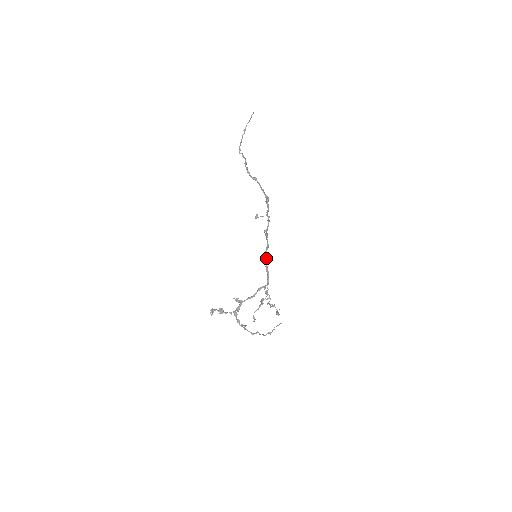
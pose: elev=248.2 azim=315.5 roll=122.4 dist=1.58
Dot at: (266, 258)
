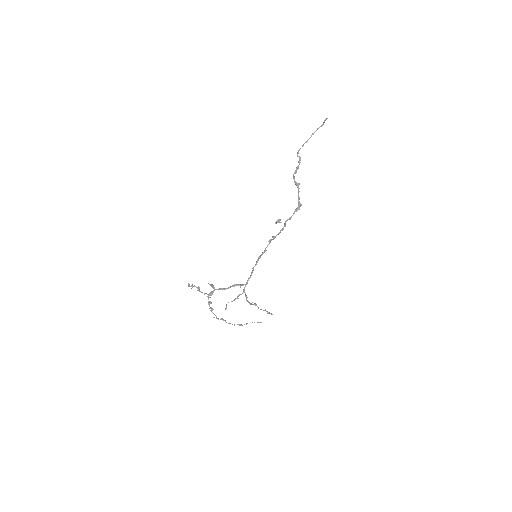
Dot at: (257, 261)
